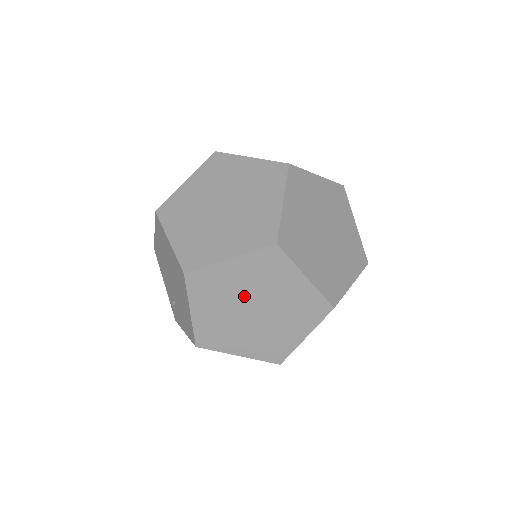
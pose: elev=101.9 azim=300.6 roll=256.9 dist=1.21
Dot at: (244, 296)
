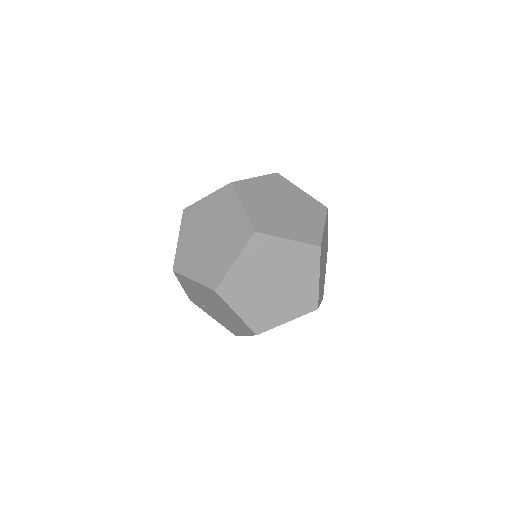
Dot at: occluded
